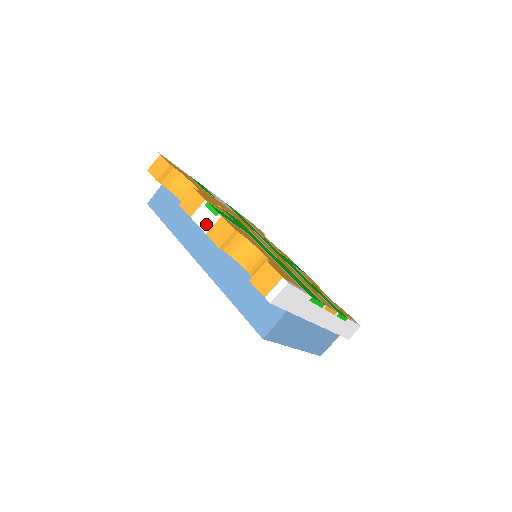
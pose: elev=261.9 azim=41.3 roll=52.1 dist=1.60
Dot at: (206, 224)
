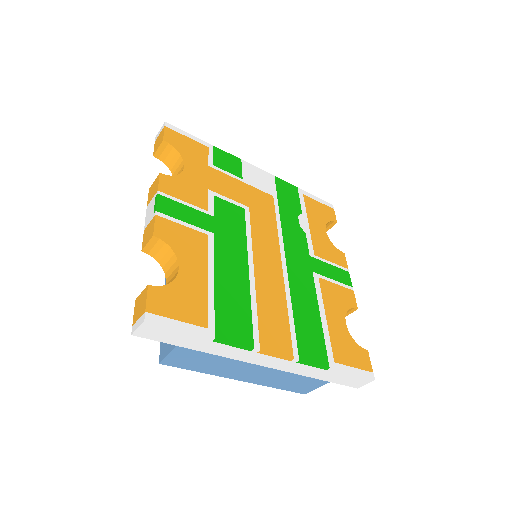
Dot at: (148, 219)
